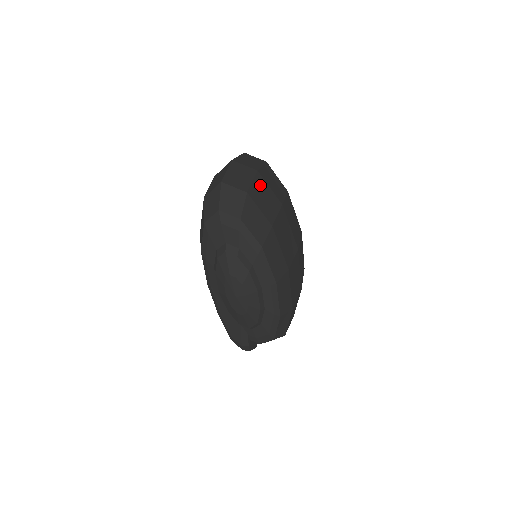
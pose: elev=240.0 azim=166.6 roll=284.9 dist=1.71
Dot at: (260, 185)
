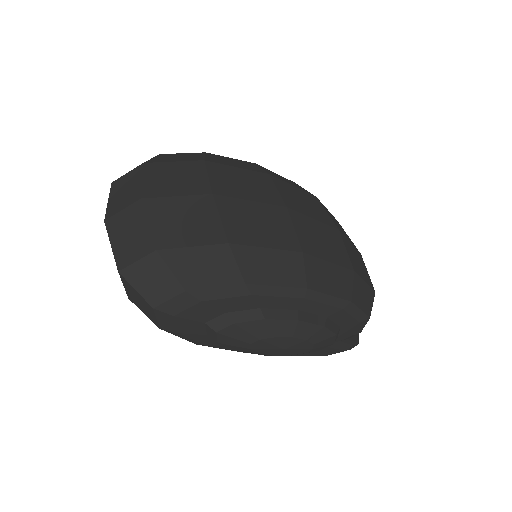
Dot at: (162, 213)
